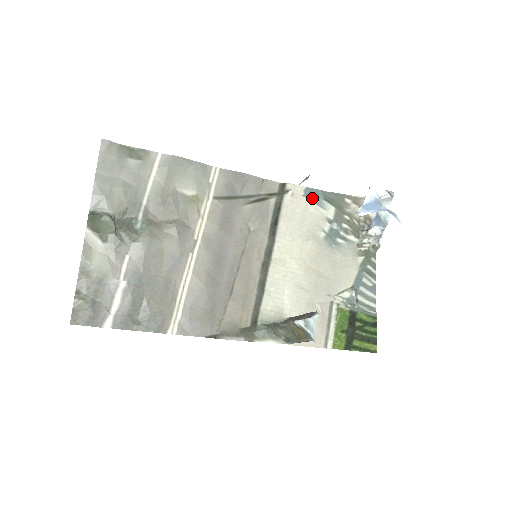
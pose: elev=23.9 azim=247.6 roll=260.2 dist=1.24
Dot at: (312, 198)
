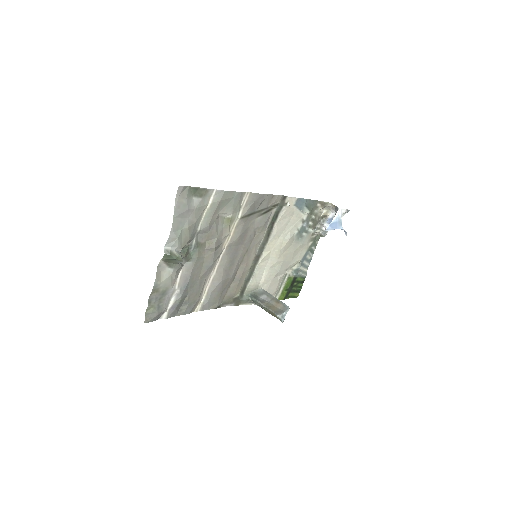
Dot at: (299, 206)
